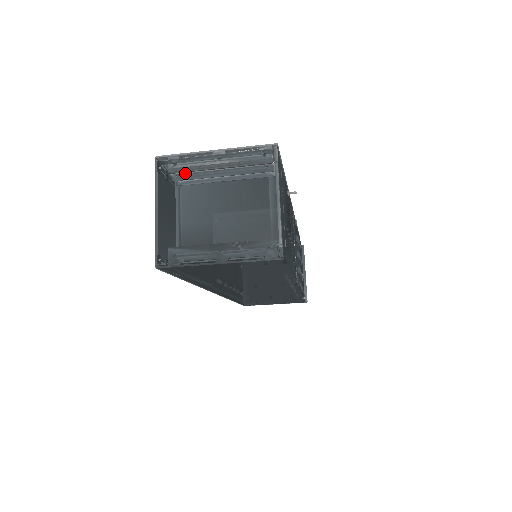
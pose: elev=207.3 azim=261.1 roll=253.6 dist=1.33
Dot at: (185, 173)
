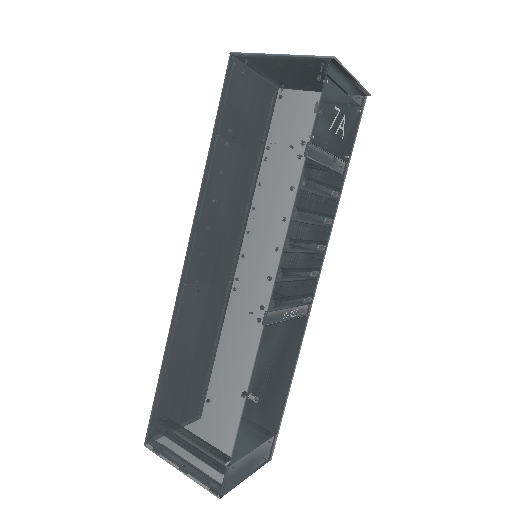
Dot at: occluded
